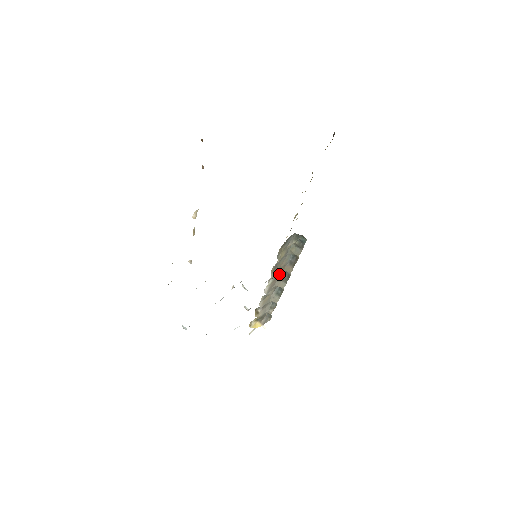
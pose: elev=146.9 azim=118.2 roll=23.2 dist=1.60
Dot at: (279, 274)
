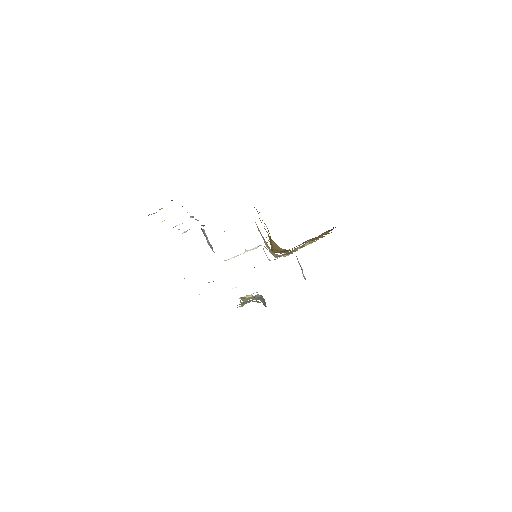
Dot at: occluded
